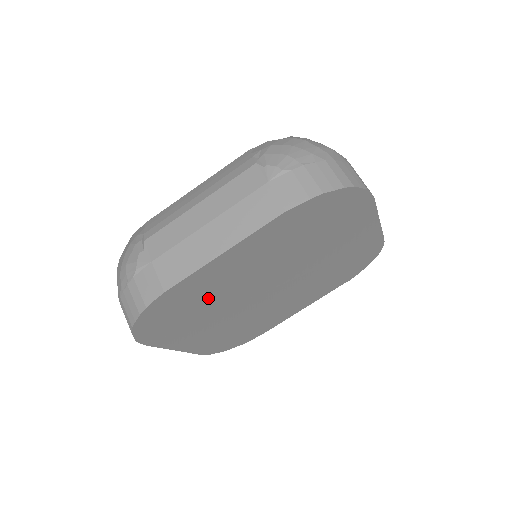
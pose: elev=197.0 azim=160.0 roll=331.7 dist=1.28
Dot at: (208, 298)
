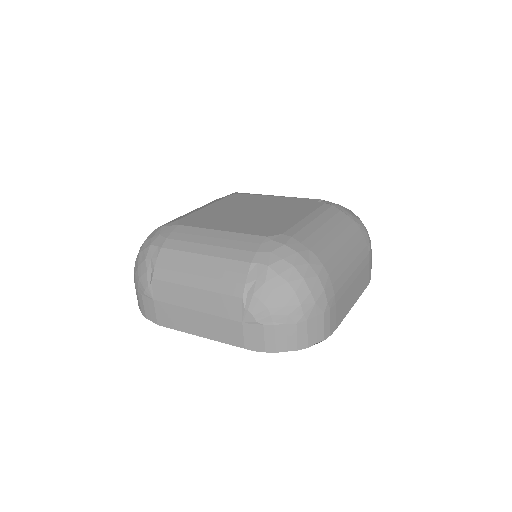
Dot at: occluded
